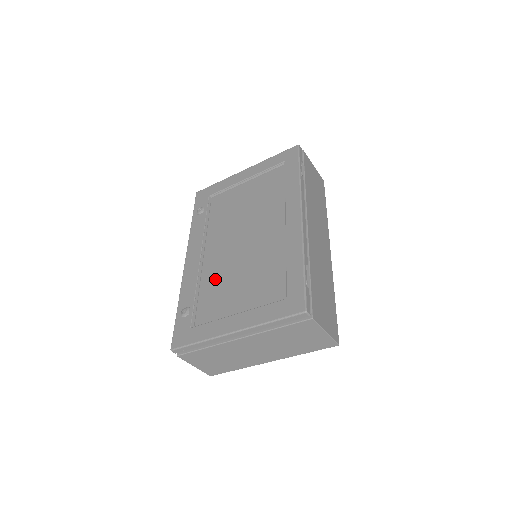
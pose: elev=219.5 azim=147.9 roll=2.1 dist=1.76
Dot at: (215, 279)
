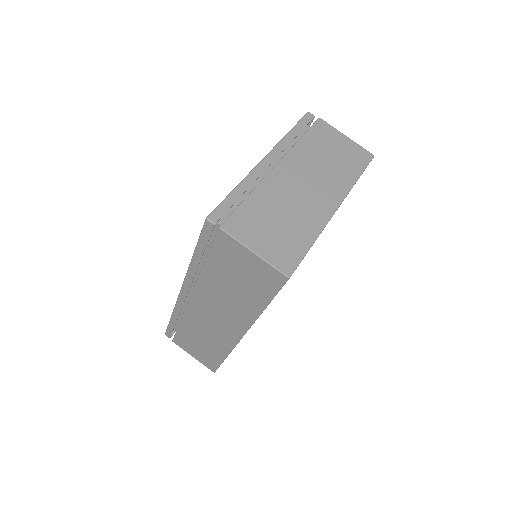
Dot at: occluded
